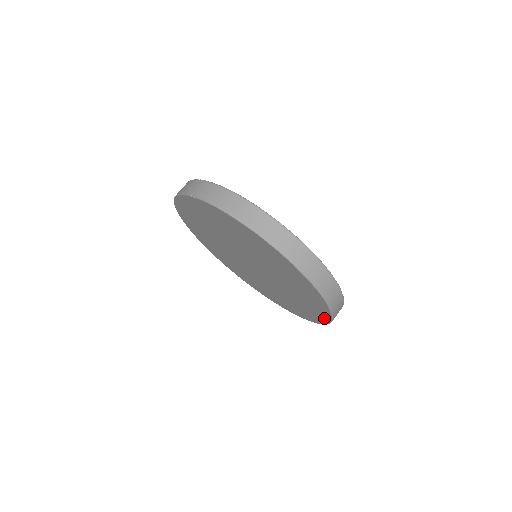
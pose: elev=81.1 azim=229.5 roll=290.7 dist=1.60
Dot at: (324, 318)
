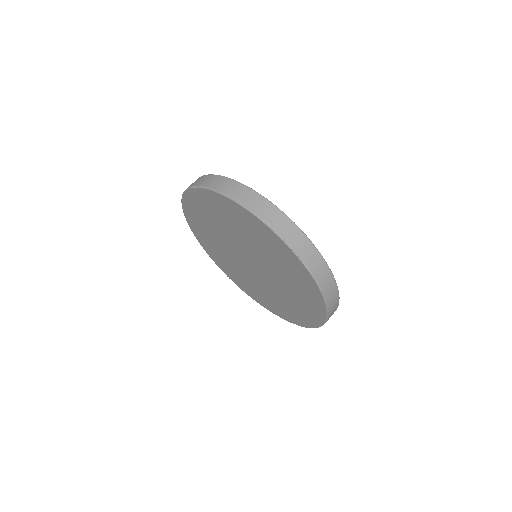
Dot at: (271, 310)
